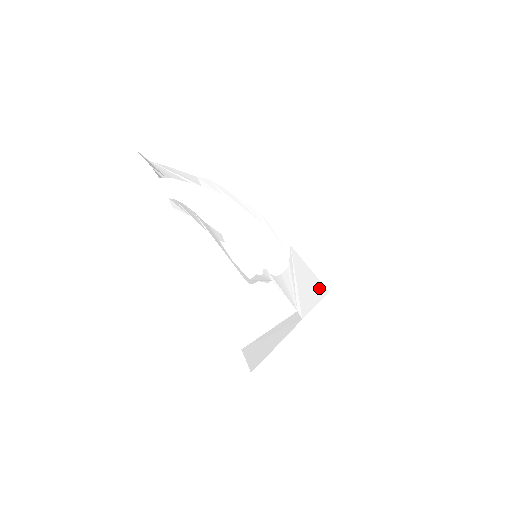
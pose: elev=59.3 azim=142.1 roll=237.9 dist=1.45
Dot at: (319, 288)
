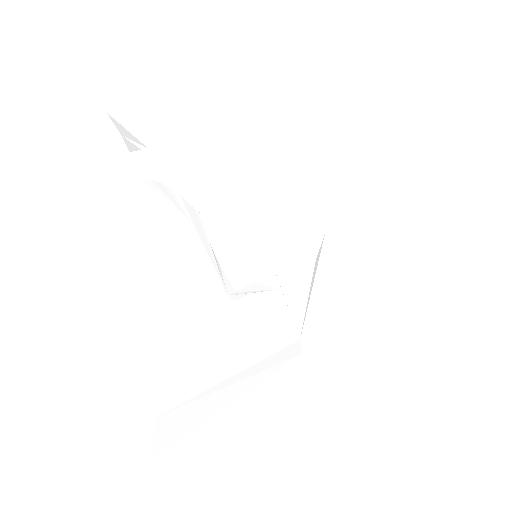
Dot at: (350, 302)
